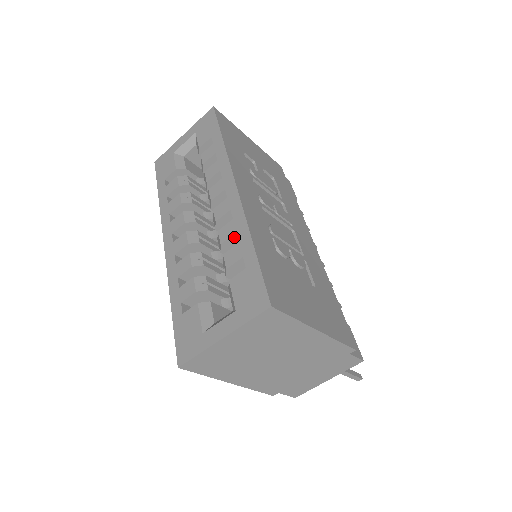
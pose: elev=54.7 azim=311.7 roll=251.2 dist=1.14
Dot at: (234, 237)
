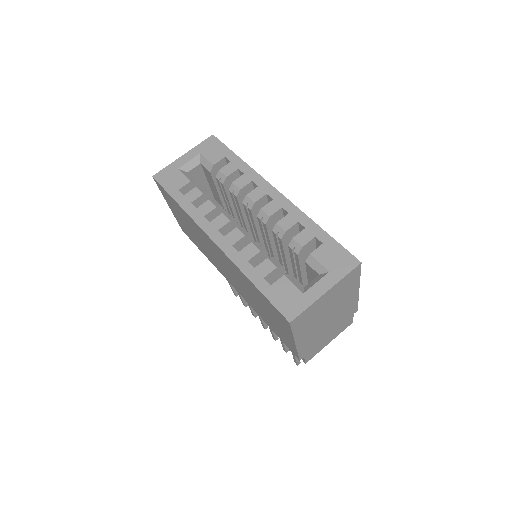
Dot at: (295, 226)
